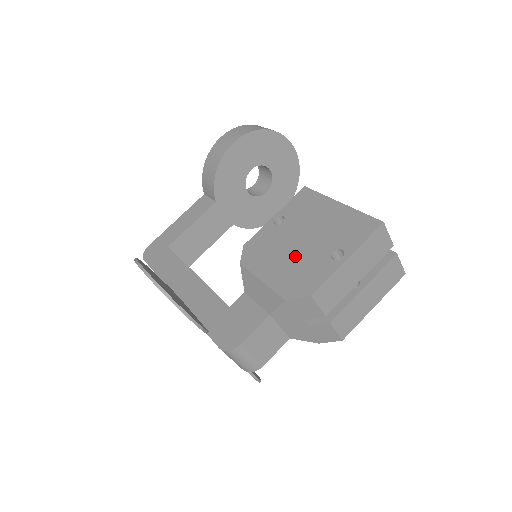
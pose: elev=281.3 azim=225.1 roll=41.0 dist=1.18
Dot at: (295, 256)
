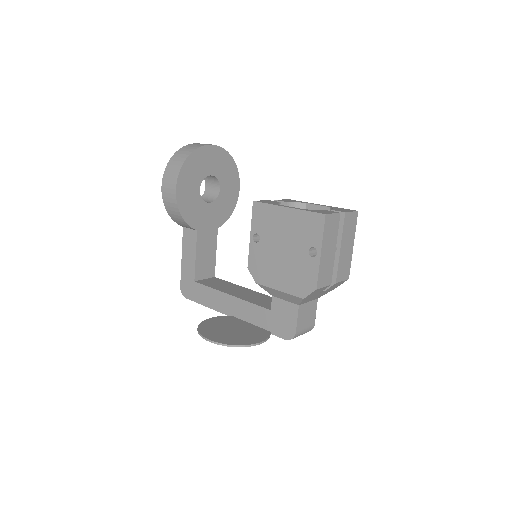
Dot at: (287, 264)
